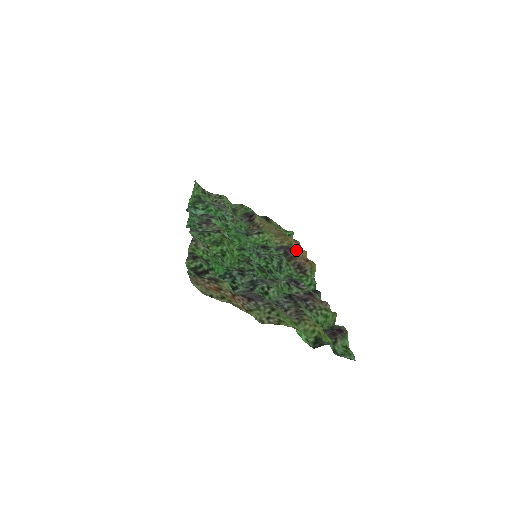
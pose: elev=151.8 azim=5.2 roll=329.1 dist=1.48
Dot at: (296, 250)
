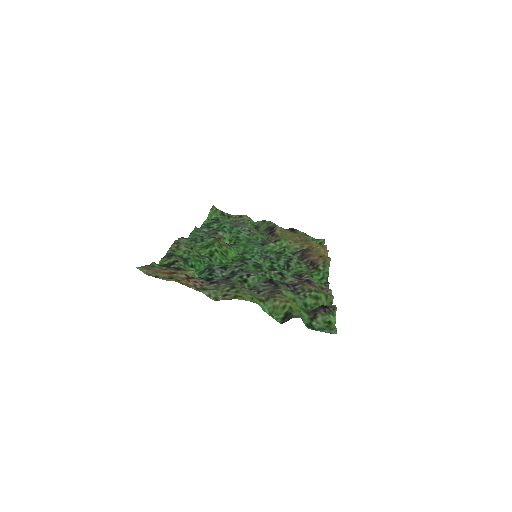
Dot at: (313, 250)
